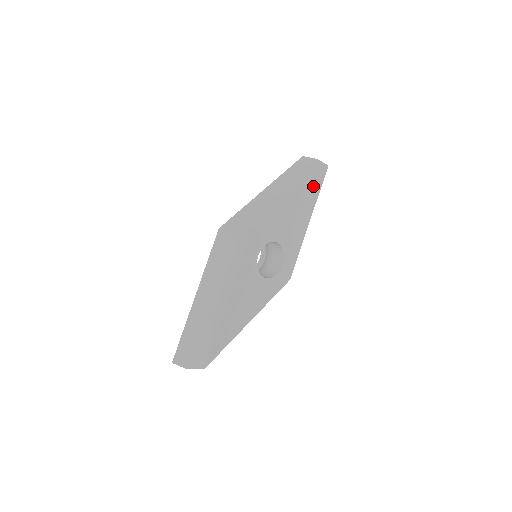
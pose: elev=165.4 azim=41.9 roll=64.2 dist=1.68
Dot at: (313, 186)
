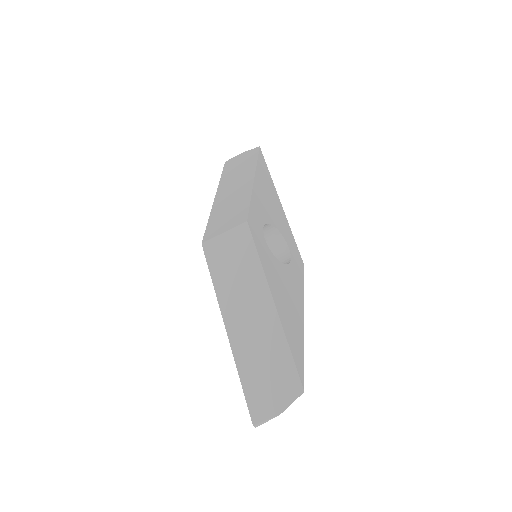
Dot at: (261, 166)
